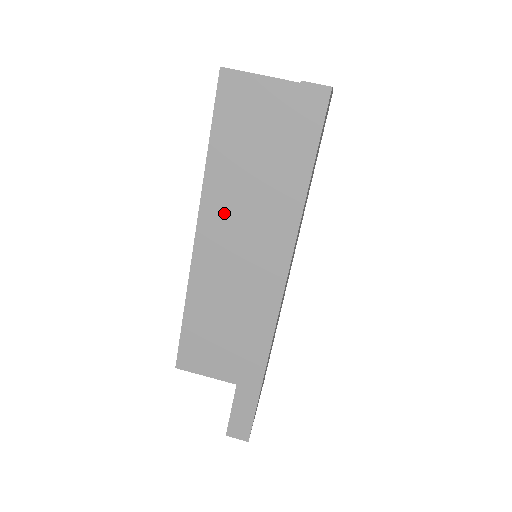
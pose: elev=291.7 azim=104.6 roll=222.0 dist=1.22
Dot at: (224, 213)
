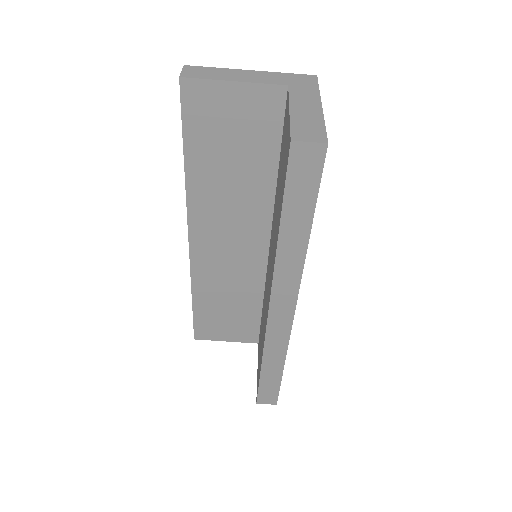
Dot at: (215, 219)
